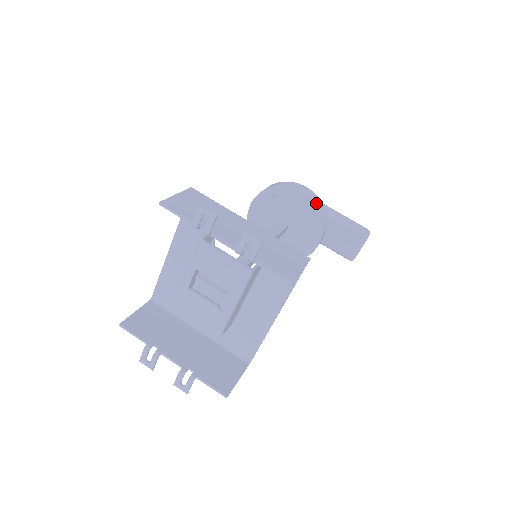
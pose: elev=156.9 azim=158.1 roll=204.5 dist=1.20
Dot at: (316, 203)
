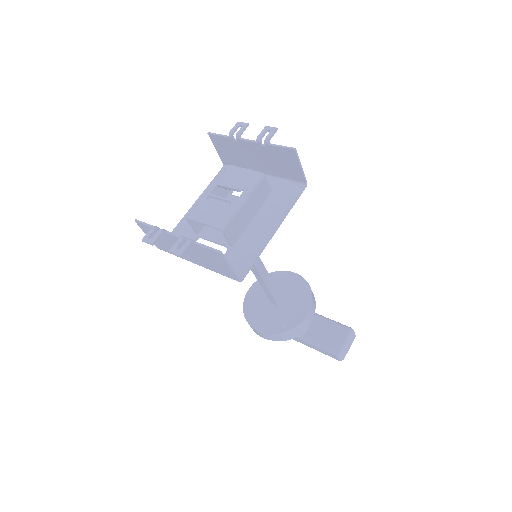
Dot at: (307, 282)
